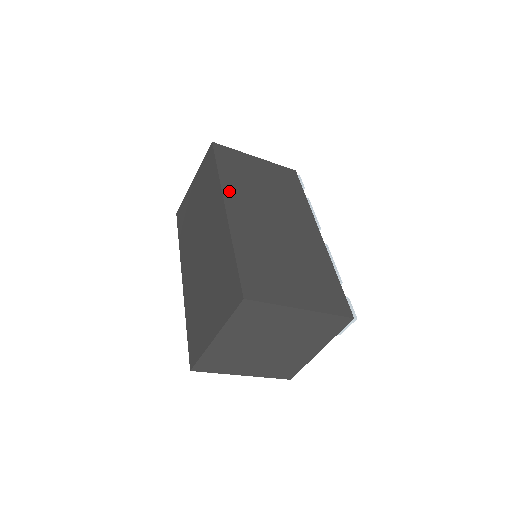
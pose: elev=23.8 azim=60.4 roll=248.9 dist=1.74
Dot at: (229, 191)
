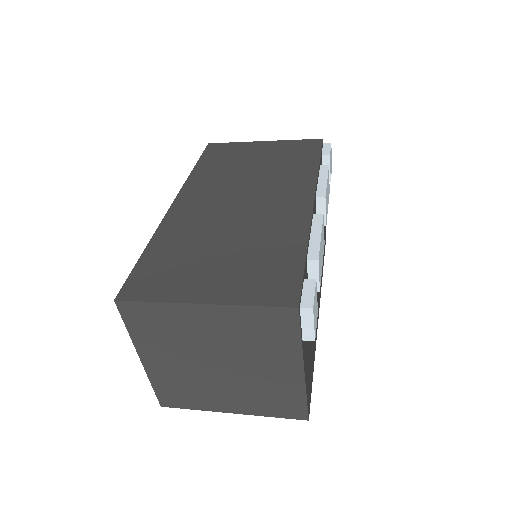
Dot at: (192, 186)
